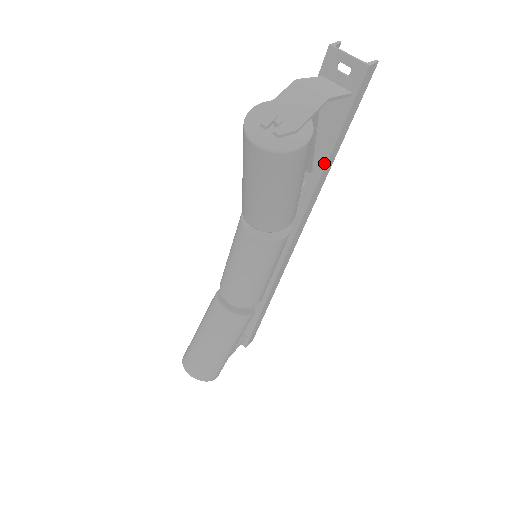
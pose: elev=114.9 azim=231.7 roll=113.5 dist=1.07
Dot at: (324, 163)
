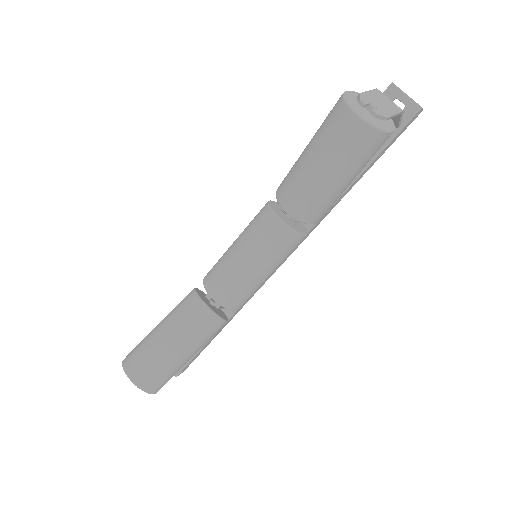
Dot at: (351, 182)
